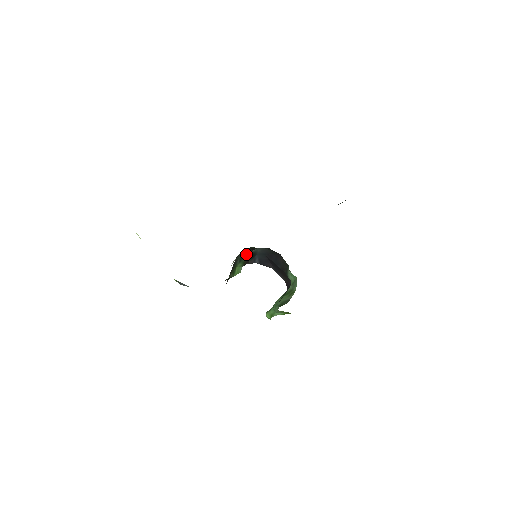
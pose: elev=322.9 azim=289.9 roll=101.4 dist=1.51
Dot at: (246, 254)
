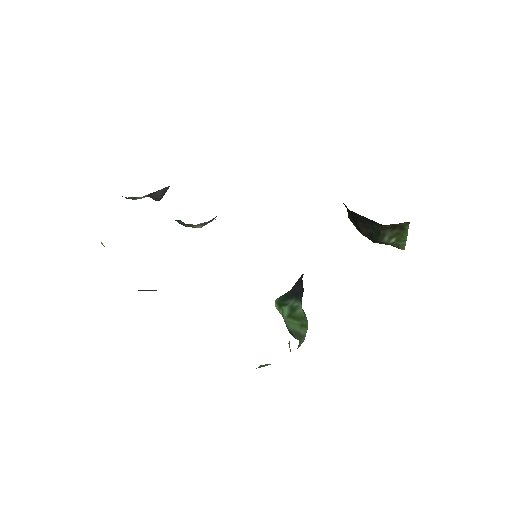
Dot at: occluded
